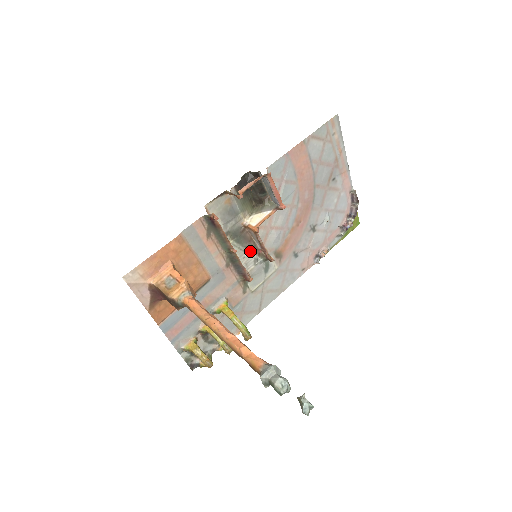
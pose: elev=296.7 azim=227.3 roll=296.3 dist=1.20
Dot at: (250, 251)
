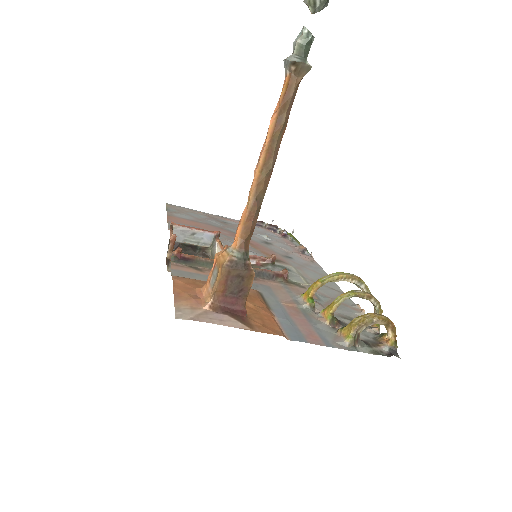
Dot at: occluded
